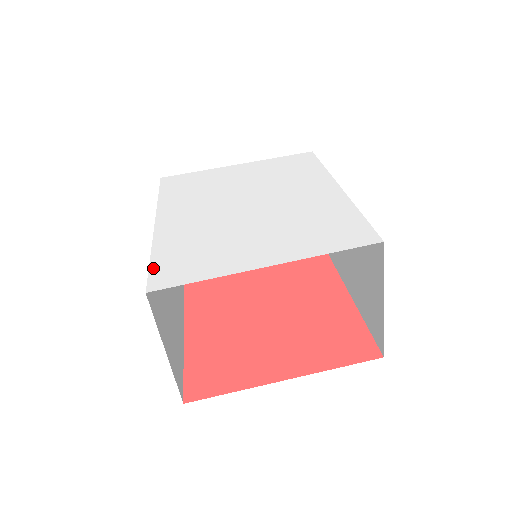
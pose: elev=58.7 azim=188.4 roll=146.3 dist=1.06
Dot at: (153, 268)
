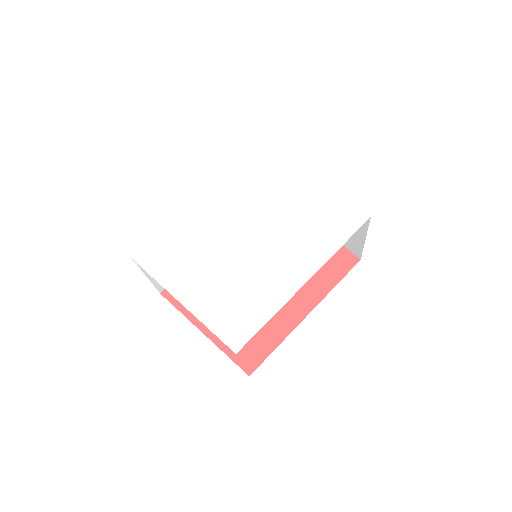
Dot at: (153, 241)
